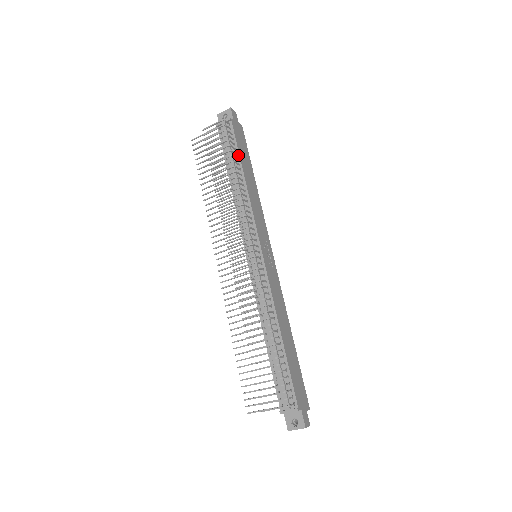
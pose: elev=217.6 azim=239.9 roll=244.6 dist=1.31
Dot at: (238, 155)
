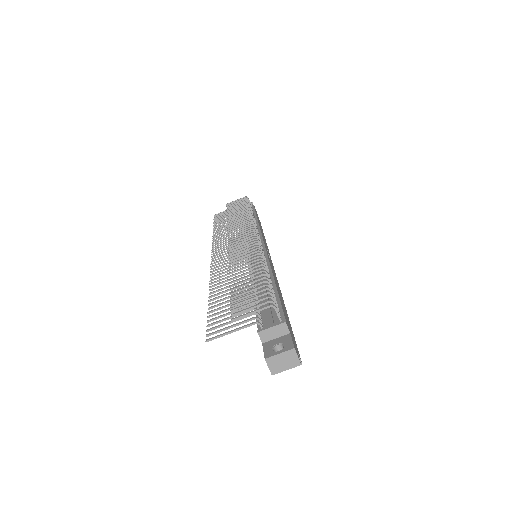
Dot at: (254, 213)
